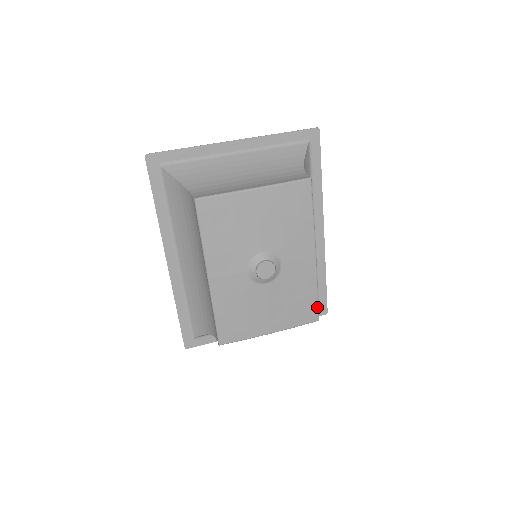
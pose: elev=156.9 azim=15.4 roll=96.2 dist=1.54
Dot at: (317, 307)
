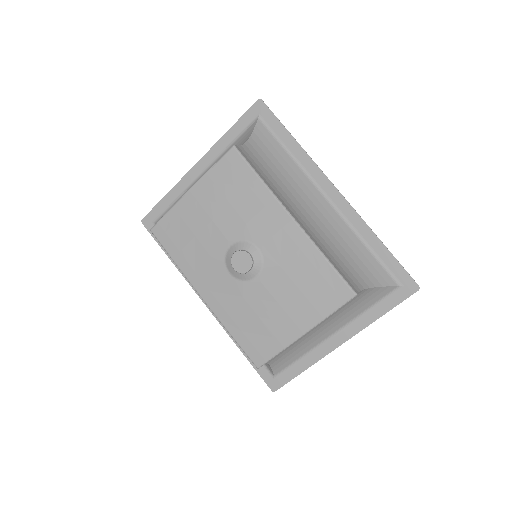
Dot at: (340, 278)
